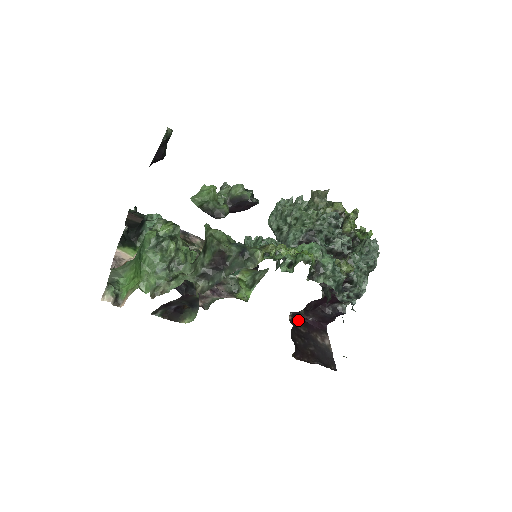
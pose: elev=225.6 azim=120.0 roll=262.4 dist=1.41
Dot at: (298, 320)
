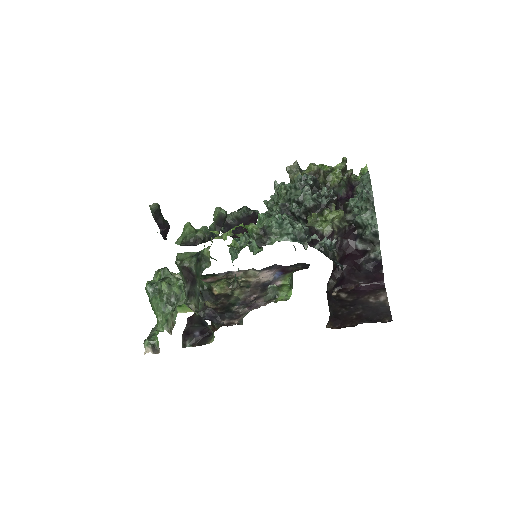
Dot at: (345, 292)
